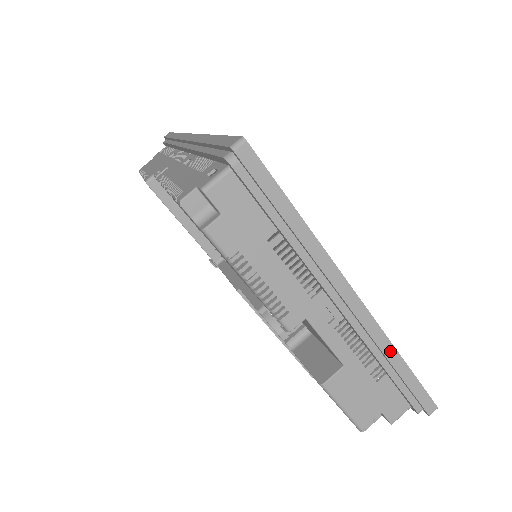
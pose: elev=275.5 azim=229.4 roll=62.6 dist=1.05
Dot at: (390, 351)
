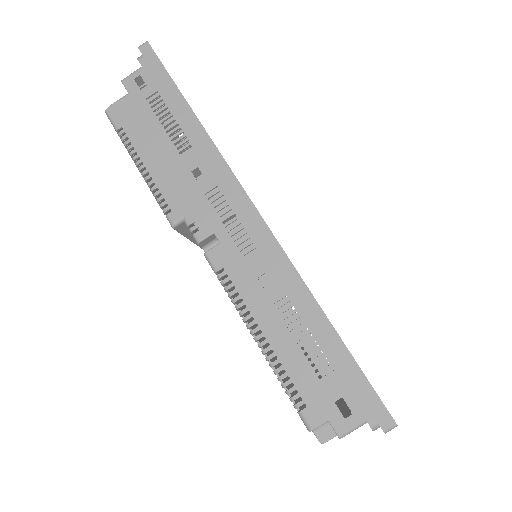
Dot at: occluded
